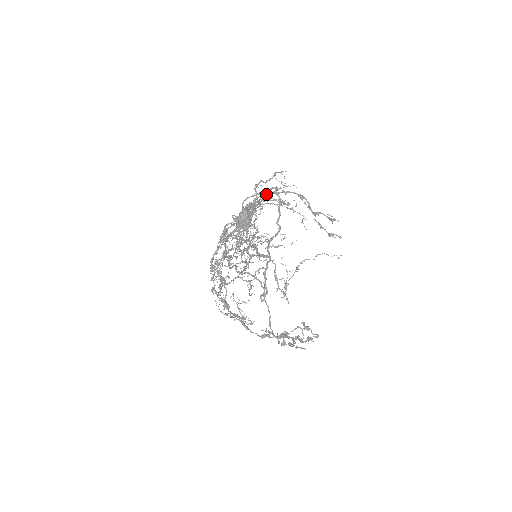
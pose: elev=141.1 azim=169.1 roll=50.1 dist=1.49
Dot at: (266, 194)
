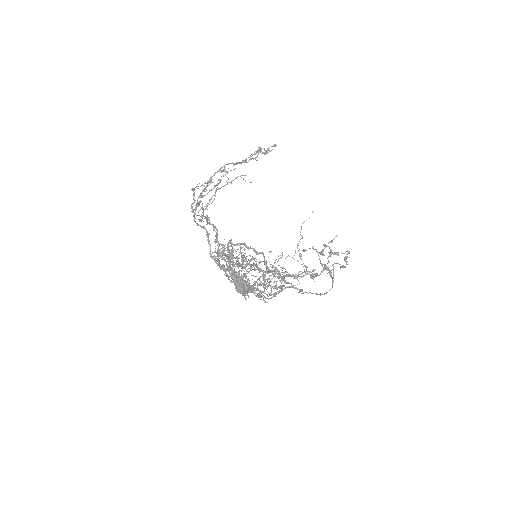
Dot at: occluded
